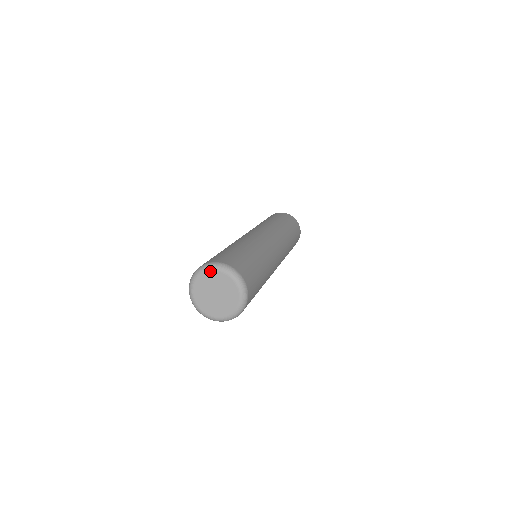
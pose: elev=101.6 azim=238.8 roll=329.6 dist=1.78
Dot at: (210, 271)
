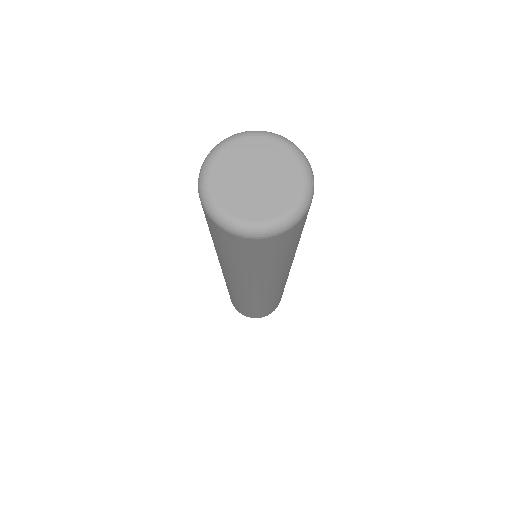
Dot at: (214, 162)
